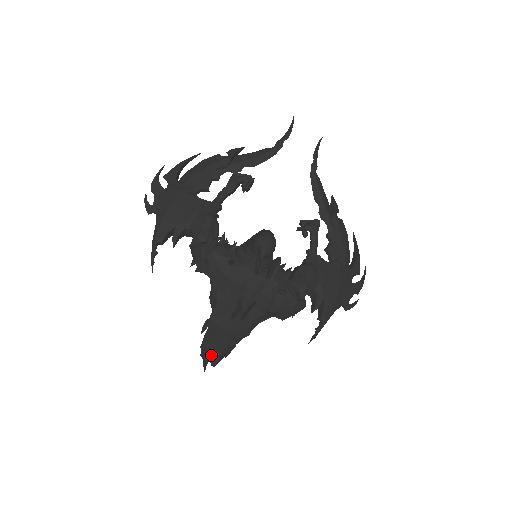
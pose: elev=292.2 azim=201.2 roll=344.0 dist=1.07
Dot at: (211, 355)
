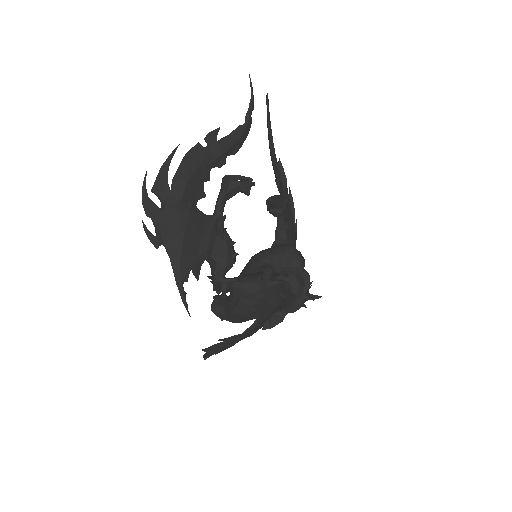
Dot at: occluded
